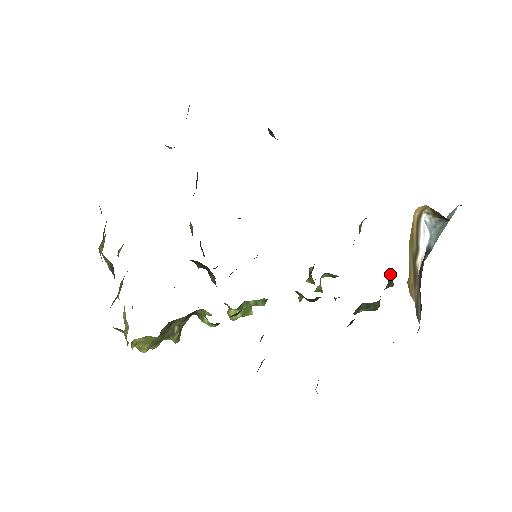
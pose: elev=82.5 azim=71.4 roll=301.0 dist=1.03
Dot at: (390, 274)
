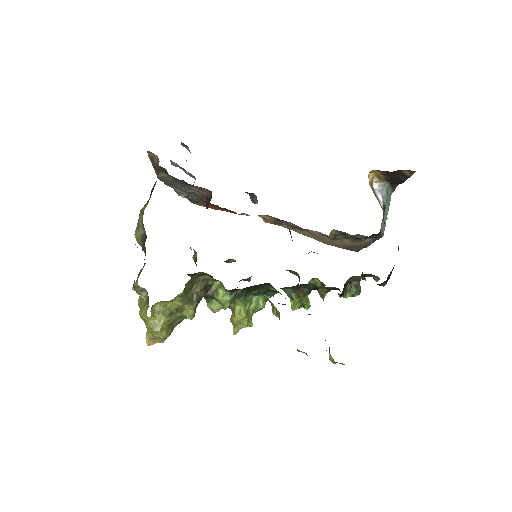
Dot at: occluded
